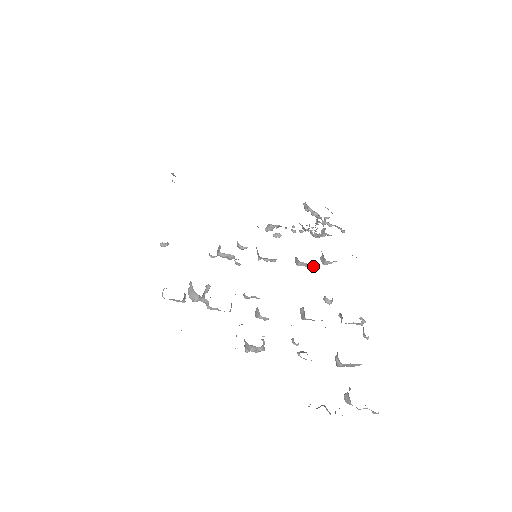
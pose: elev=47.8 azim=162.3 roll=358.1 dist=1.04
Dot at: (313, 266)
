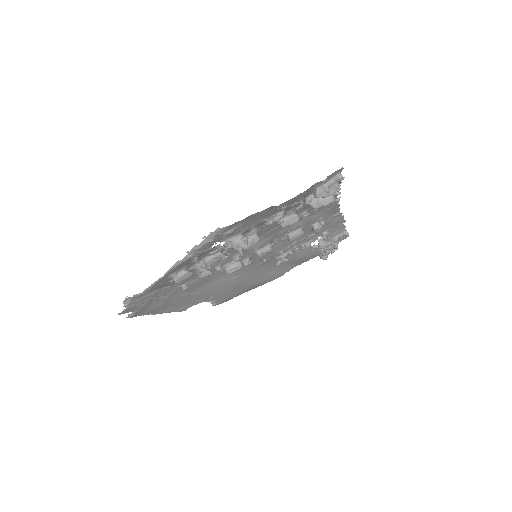
Dot at: (302, 231)
